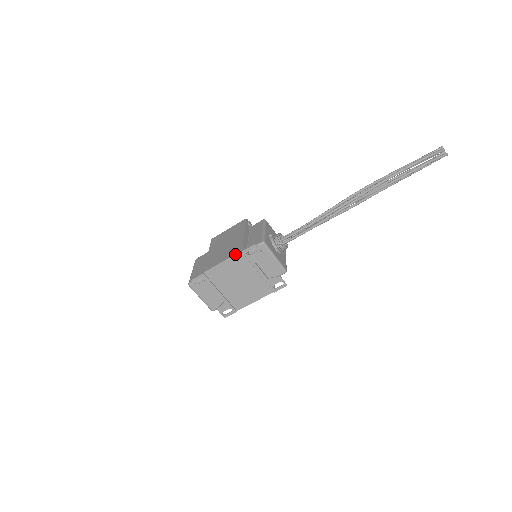
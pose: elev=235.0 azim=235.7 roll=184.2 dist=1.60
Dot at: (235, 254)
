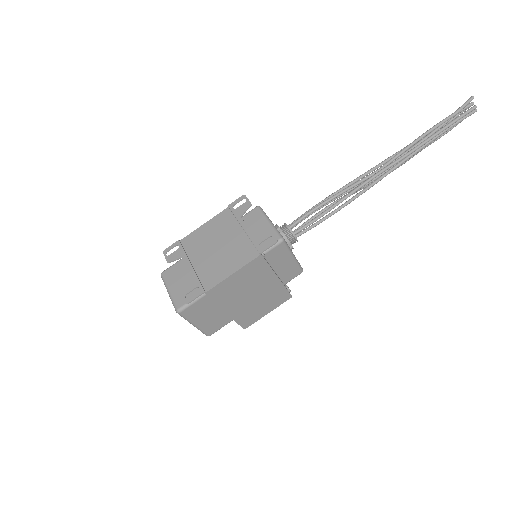
Dot at: (221, 212)
